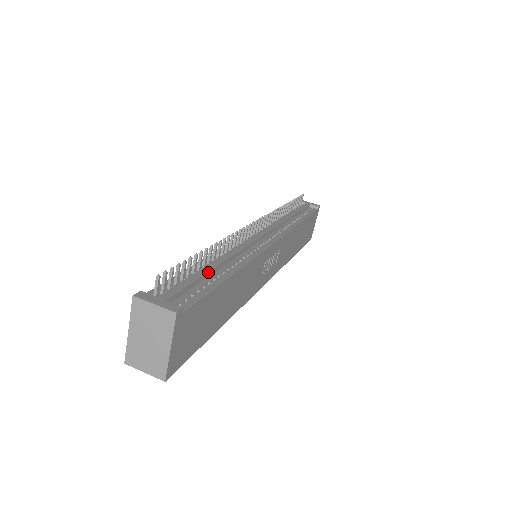
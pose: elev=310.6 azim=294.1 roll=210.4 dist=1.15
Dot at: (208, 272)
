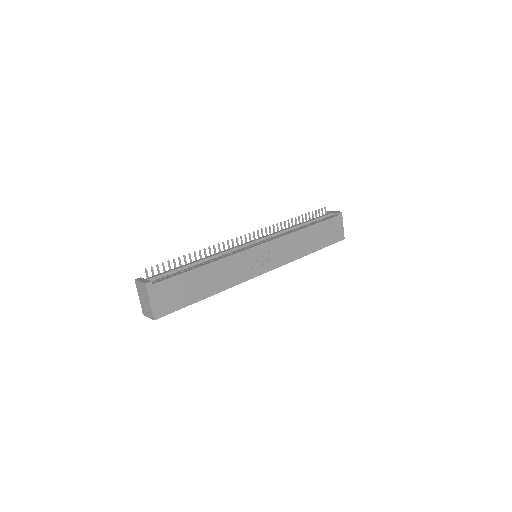
Dot at: (186, 266)
